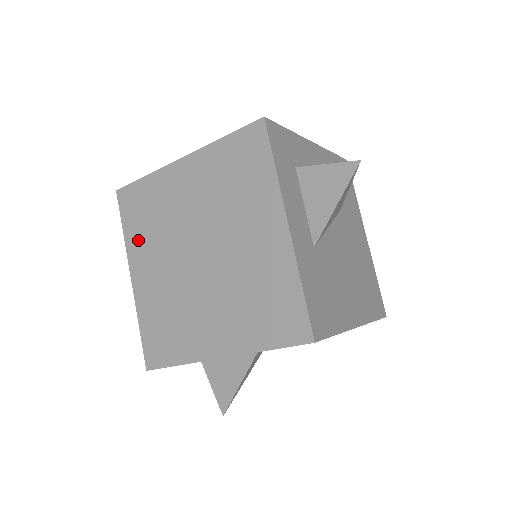
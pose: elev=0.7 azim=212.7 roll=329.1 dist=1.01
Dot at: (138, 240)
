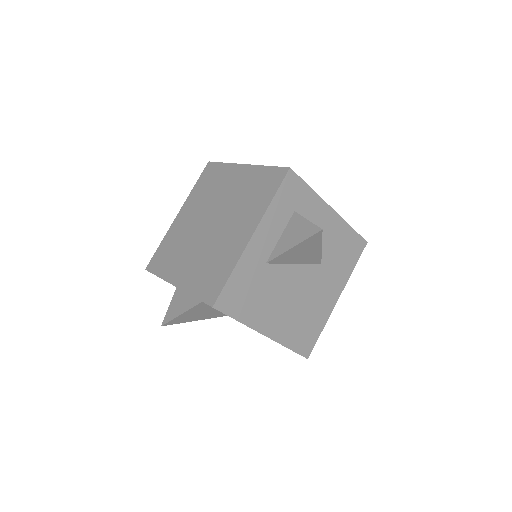
Dot at: (195, 196)
